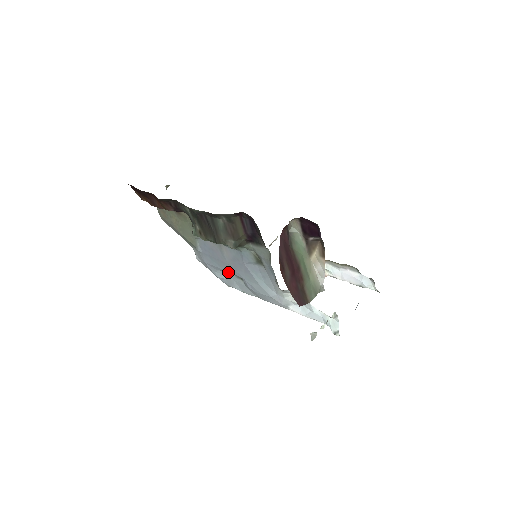
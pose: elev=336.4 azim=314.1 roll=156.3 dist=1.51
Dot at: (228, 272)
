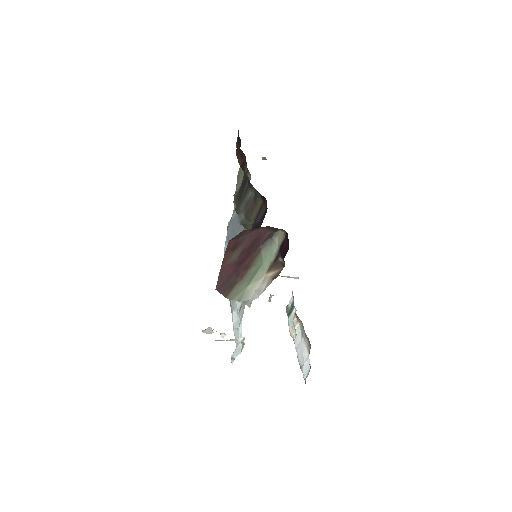
Dot at: occluded
